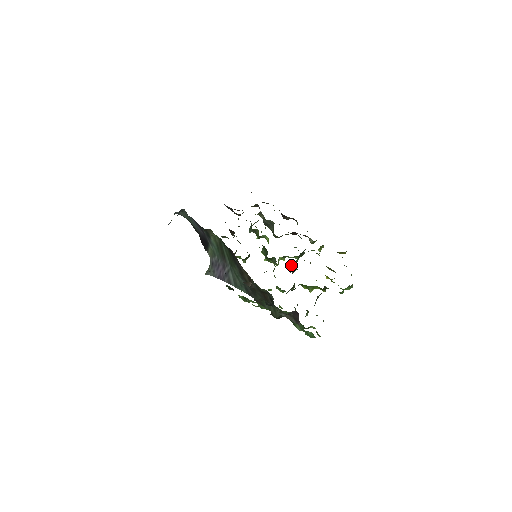
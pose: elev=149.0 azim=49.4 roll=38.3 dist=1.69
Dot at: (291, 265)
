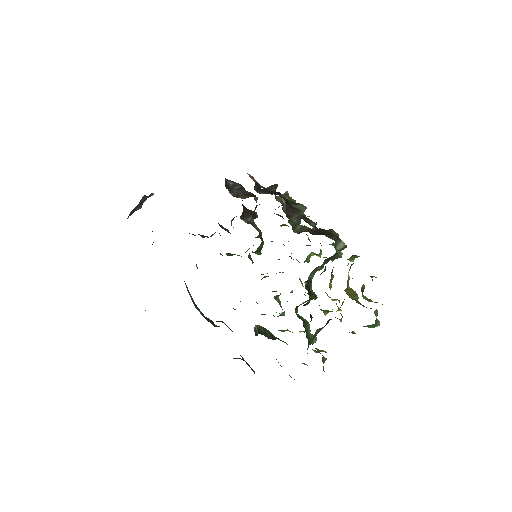
Dot at: occluded
